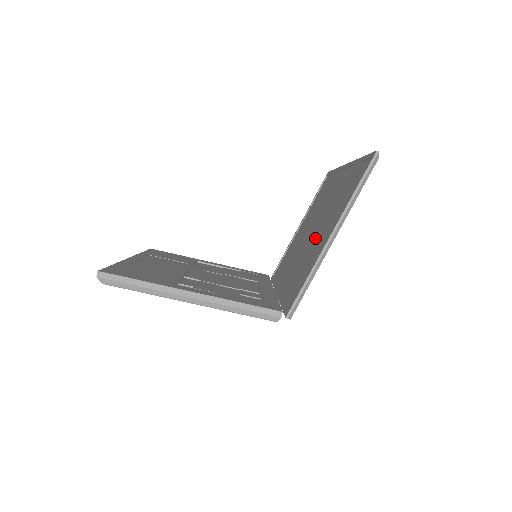
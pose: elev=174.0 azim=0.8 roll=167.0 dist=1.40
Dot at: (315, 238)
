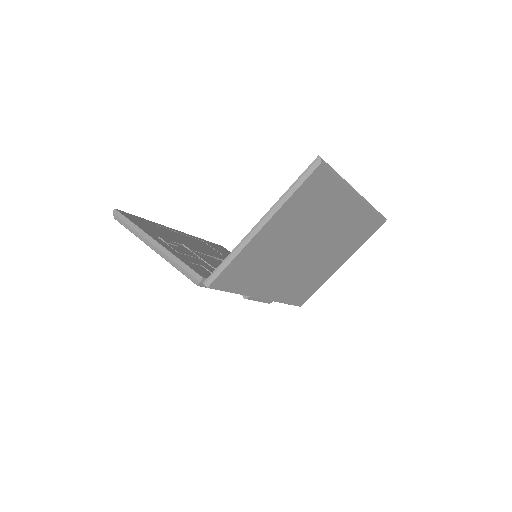
Dot at: occluded
